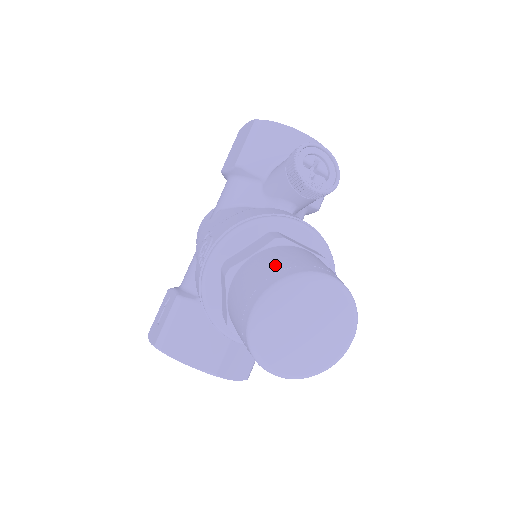
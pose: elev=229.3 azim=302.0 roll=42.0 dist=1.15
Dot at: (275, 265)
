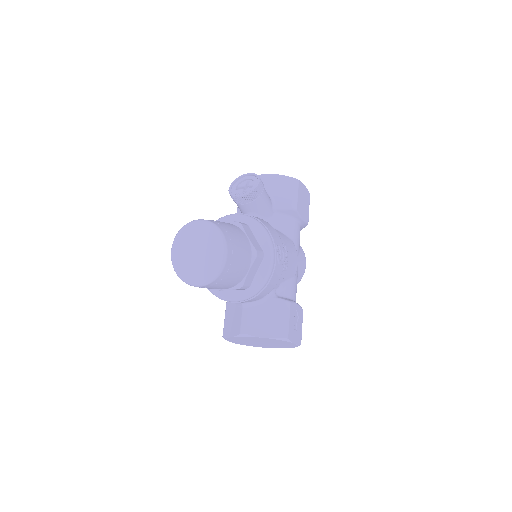
Dot at: occluded
